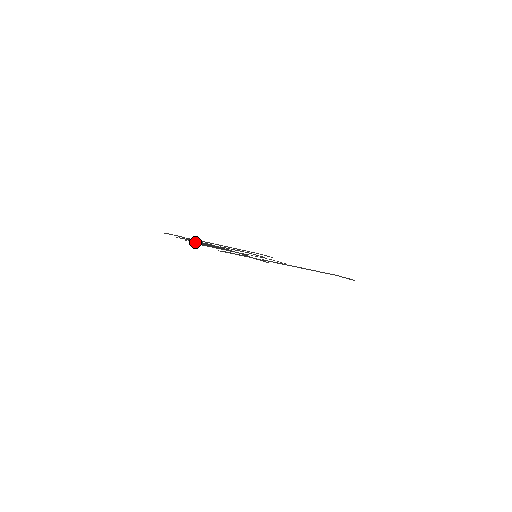
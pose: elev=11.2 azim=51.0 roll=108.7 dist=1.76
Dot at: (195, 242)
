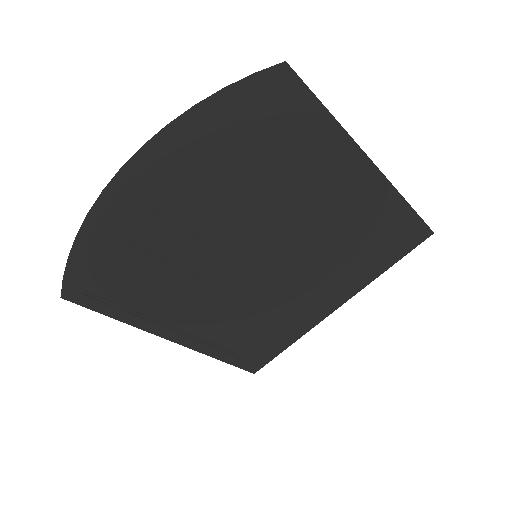
Dot at: (158, 215)
